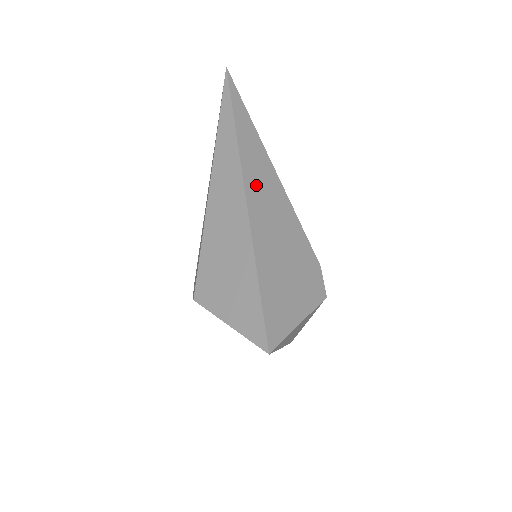
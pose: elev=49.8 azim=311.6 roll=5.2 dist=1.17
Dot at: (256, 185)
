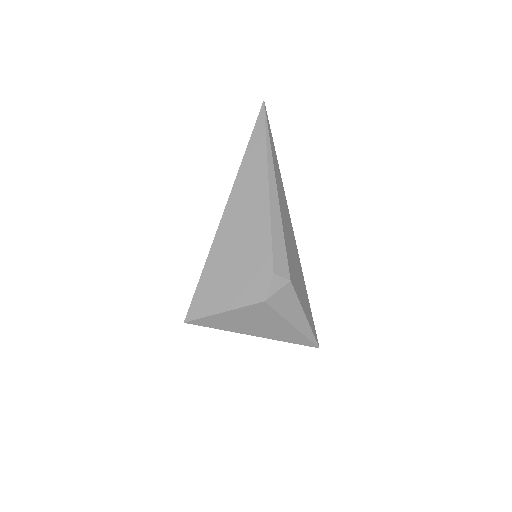
Dot at: (241, 198)
